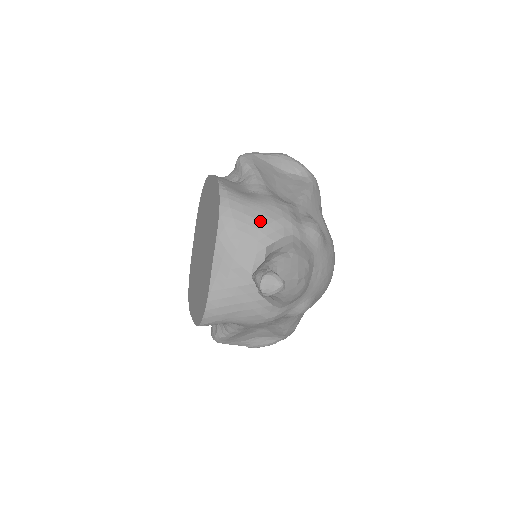
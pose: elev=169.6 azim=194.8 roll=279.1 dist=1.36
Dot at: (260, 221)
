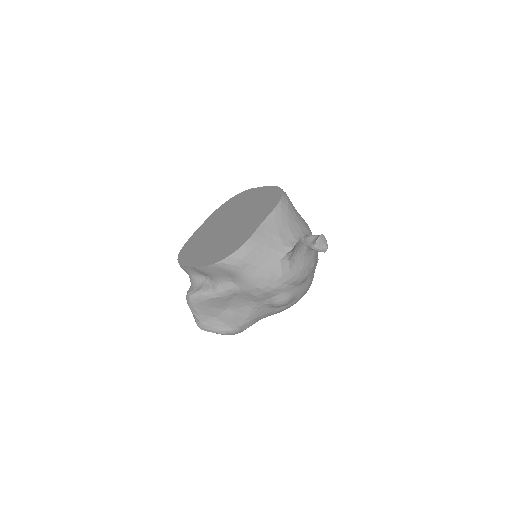
Dot at: (300, 221)
